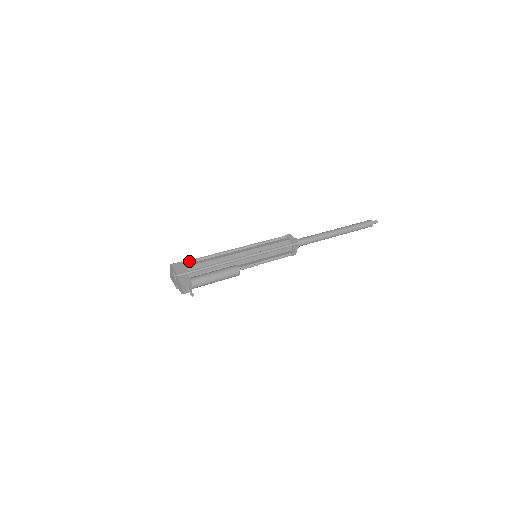
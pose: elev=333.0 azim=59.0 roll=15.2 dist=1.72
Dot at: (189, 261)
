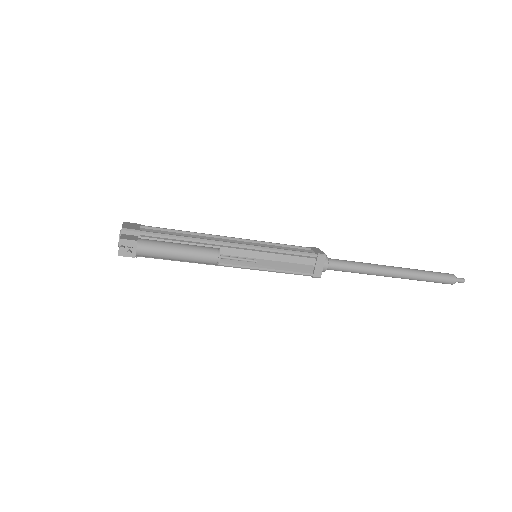
Dot at: (151, 227)
